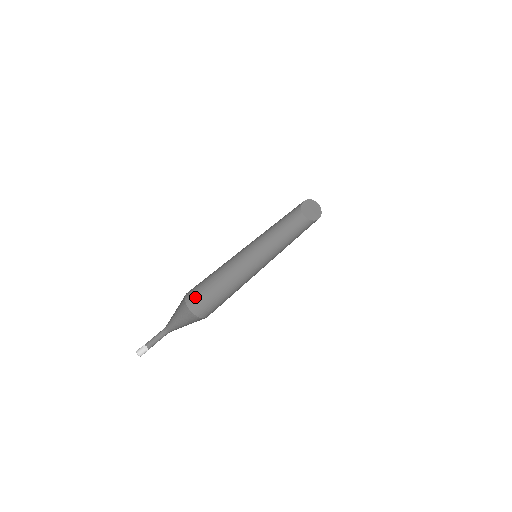
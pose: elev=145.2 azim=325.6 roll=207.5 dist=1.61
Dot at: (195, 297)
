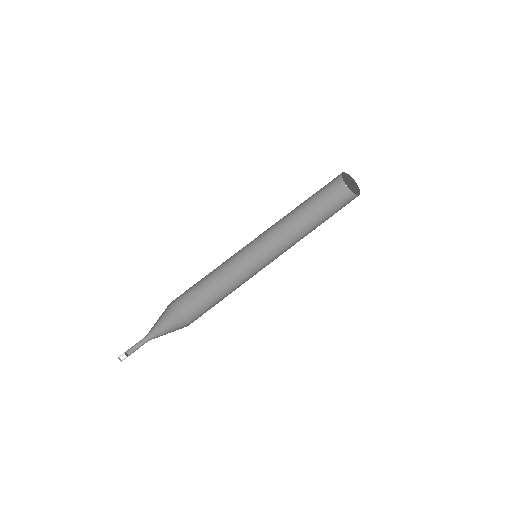
Dot at: occluded
